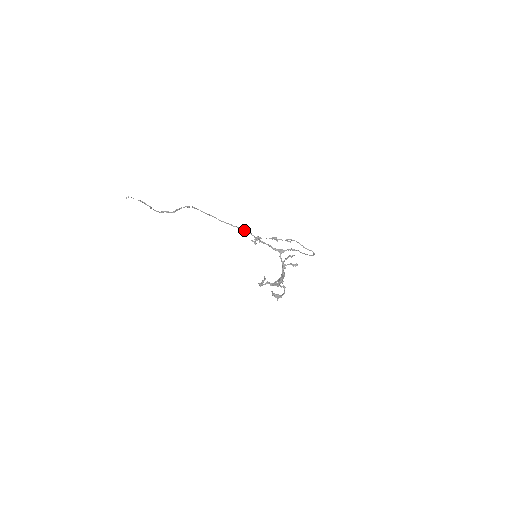
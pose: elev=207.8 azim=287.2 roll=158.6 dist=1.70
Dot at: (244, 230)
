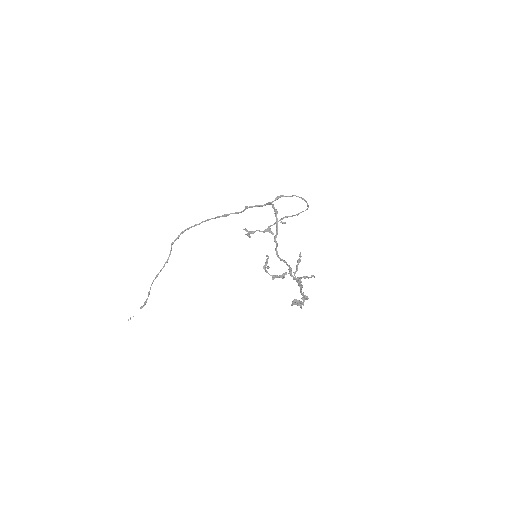
Dot at: (230, 213)
